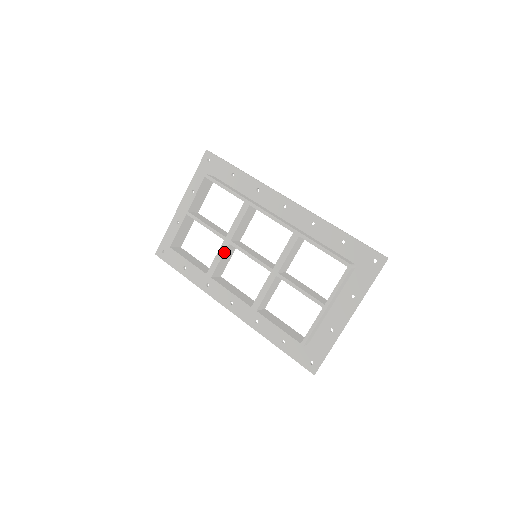
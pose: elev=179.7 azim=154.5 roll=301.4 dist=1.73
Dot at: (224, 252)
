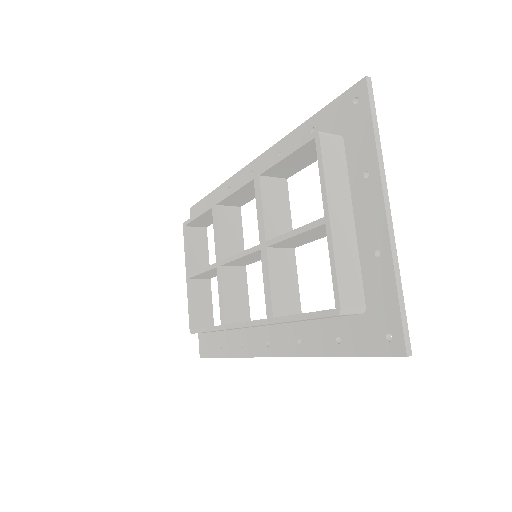
Dot at: (222, 281)
